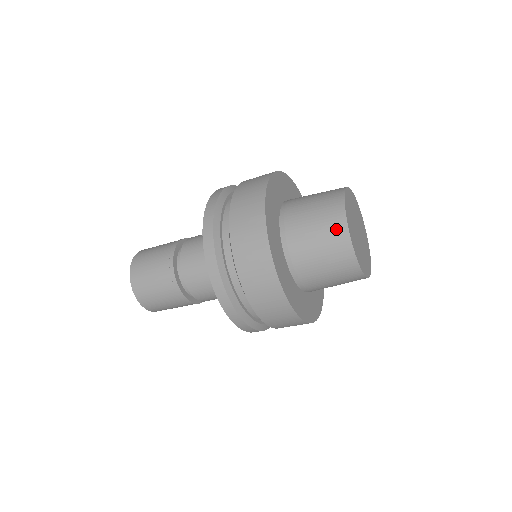
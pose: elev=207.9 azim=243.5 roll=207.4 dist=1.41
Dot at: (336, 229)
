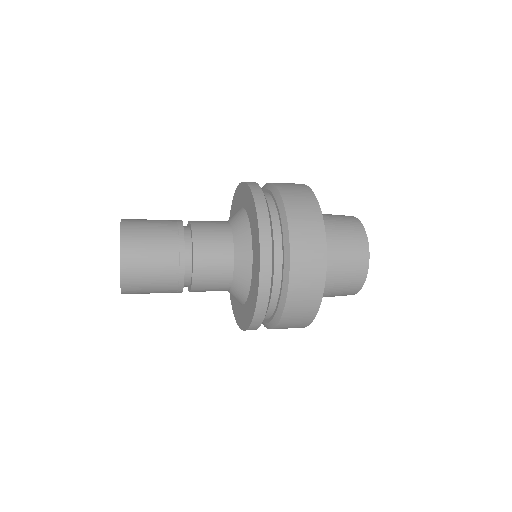
Dot at: (356, 230)
